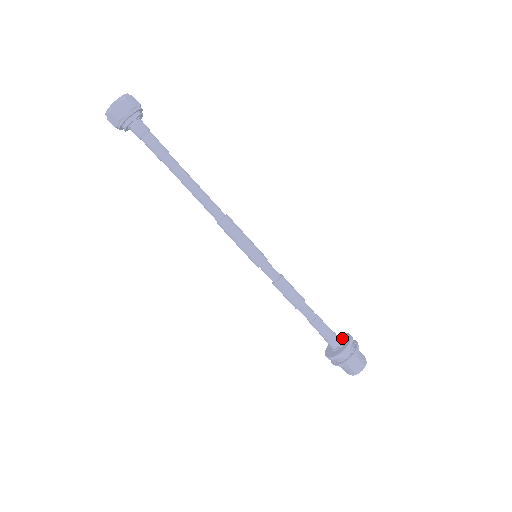
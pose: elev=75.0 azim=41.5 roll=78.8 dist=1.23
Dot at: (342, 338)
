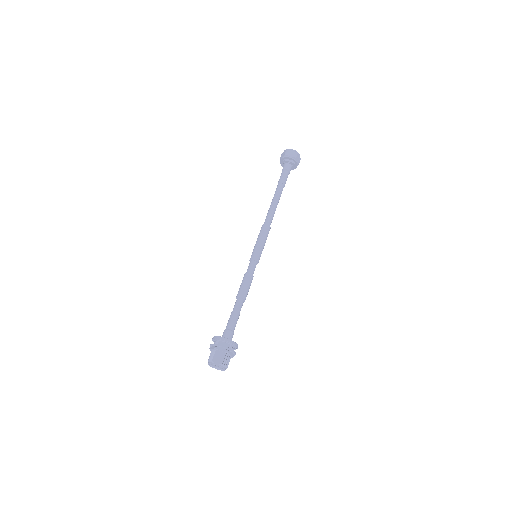
Dot at: occluded
